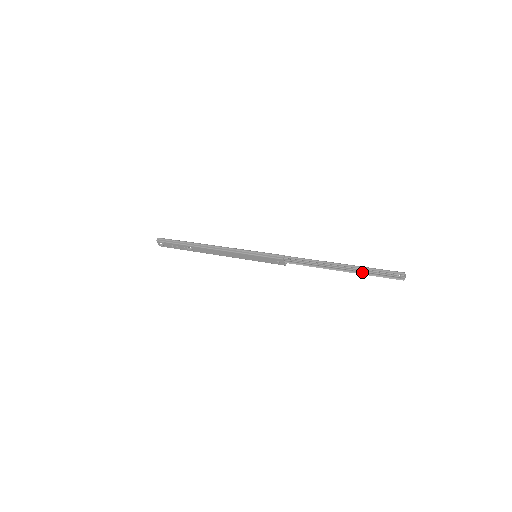
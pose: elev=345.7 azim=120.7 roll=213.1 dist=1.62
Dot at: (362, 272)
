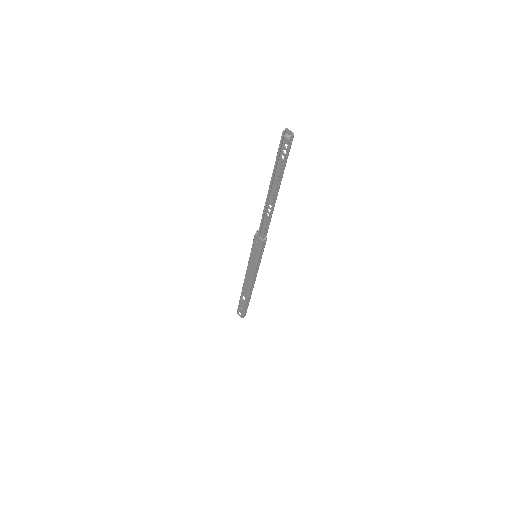
Dot at: (280, 175)
